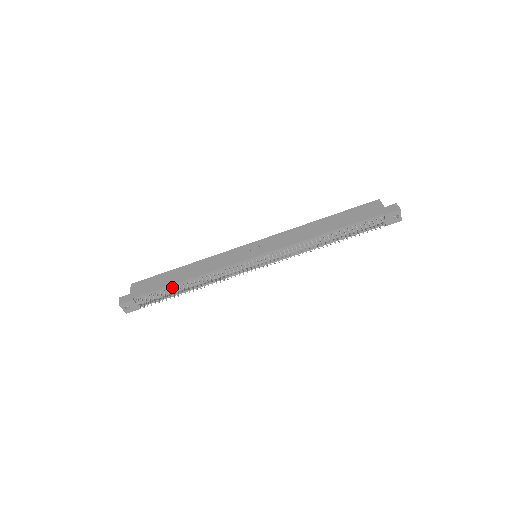
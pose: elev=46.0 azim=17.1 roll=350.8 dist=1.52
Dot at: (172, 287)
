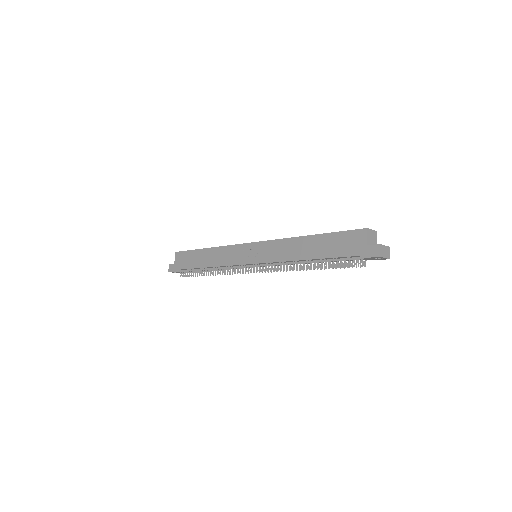
Dot at: (199, 268)
